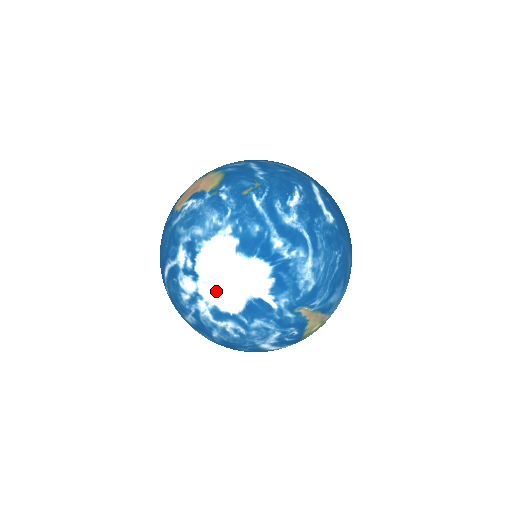
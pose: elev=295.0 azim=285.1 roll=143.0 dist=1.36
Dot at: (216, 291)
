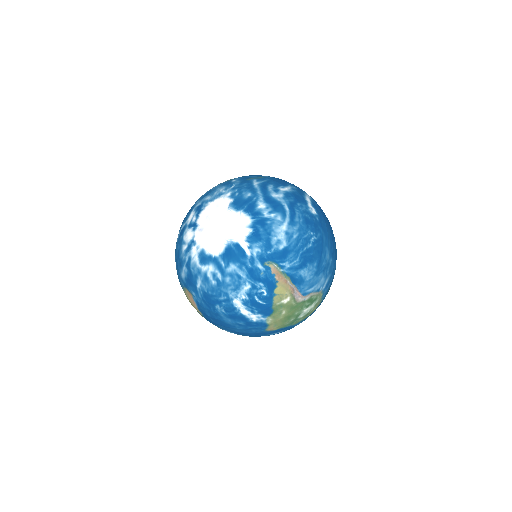
Dot at: (206, 236)
